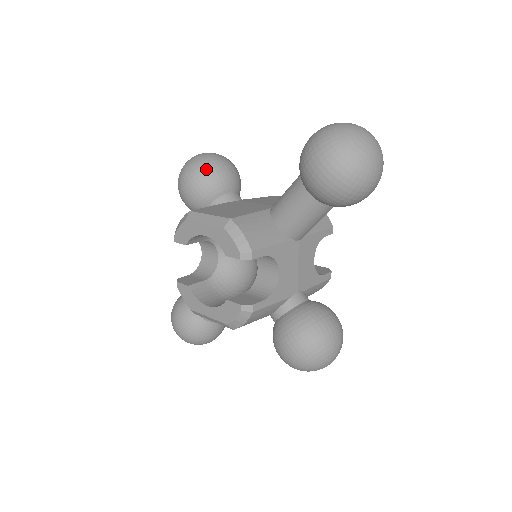
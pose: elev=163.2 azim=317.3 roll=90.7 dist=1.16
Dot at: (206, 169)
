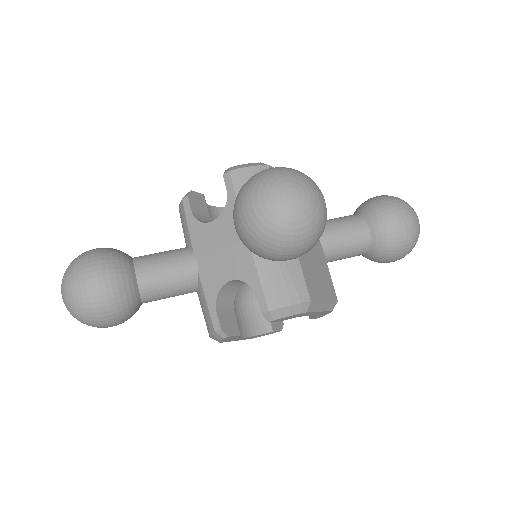
Dot at: (322, 233)
